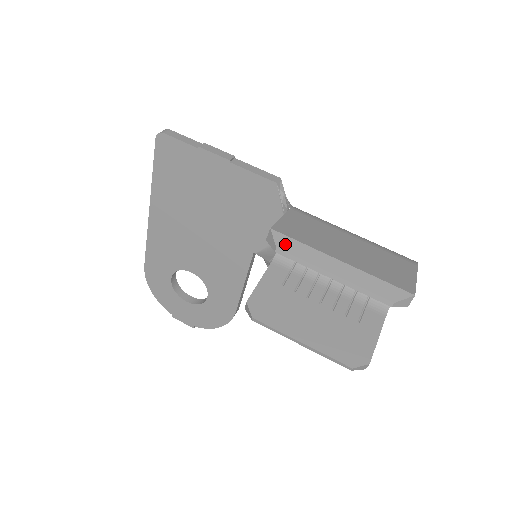
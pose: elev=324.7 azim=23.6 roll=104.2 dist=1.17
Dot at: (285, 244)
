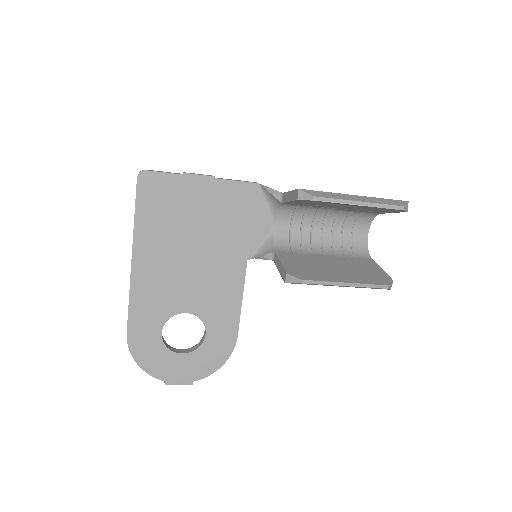
Dot at: (317, 194)
